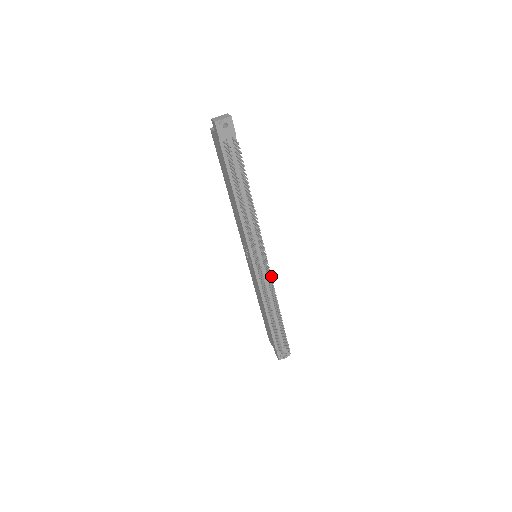
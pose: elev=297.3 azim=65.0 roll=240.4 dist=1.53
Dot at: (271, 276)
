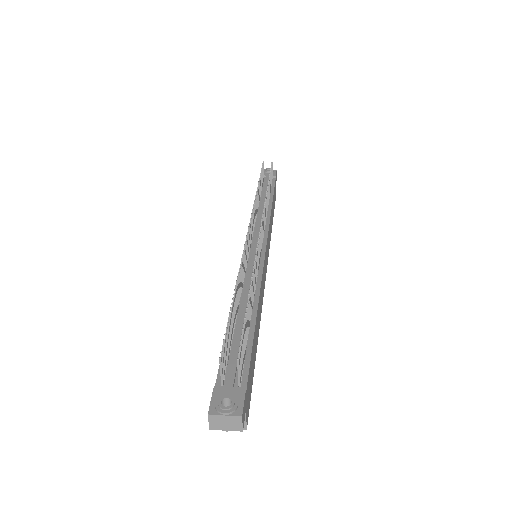
Dot at: (260, 237)
